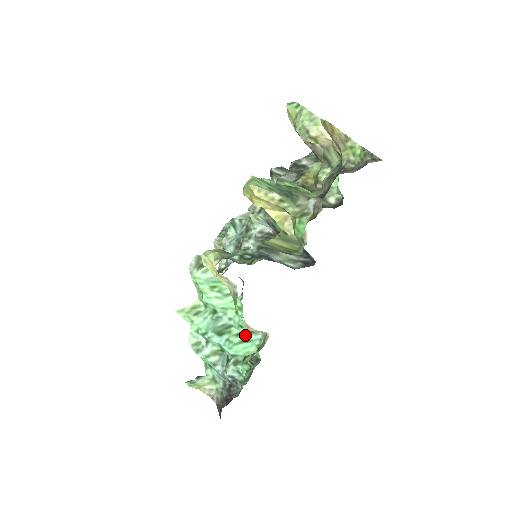
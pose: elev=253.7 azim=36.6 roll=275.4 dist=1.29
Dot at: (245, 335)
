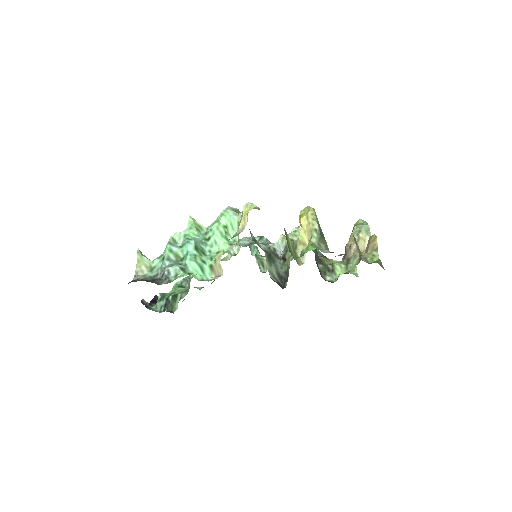
Dot at: (206, 266)
